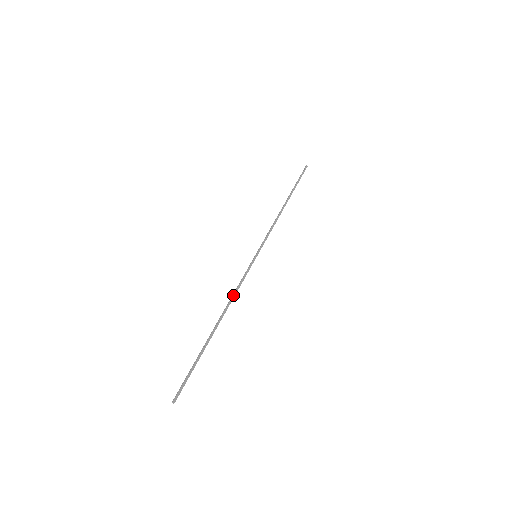
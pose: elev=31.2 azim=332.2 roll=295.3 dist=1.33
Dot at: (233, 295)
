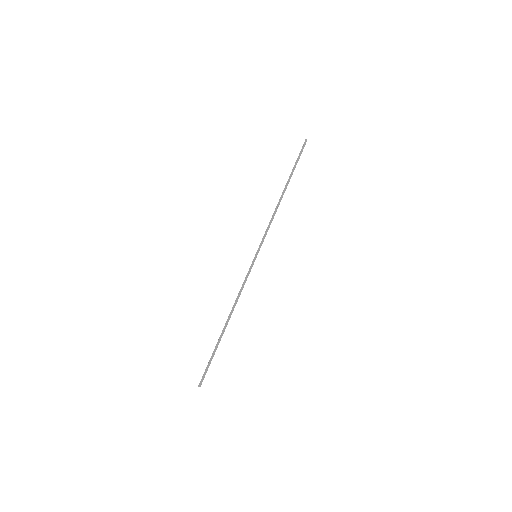
Dot at: (238, 297)
